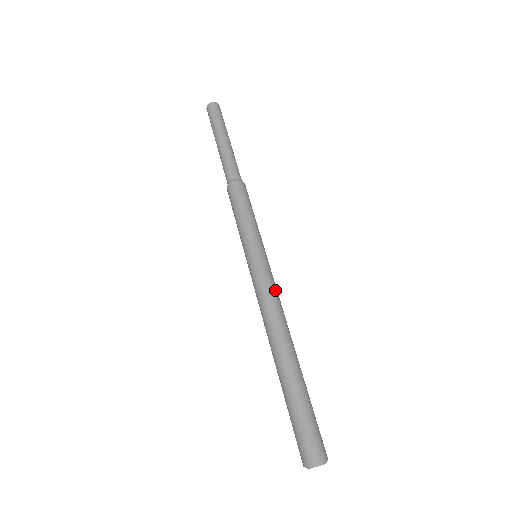
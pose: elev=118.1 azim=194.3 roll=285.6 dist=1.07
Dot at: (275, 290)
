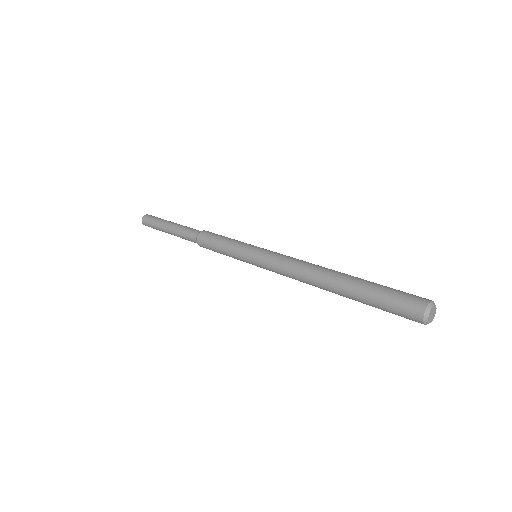
Dot at: occluded
